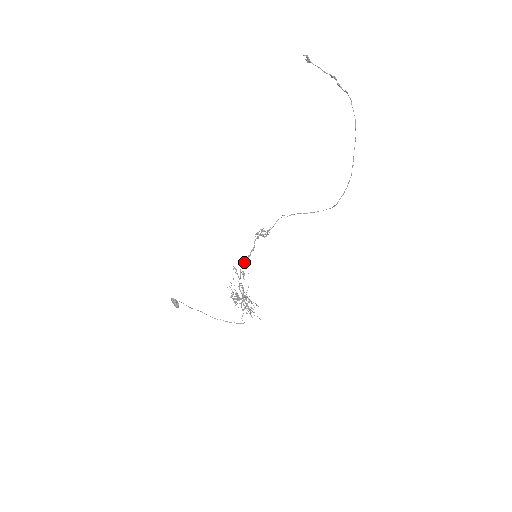
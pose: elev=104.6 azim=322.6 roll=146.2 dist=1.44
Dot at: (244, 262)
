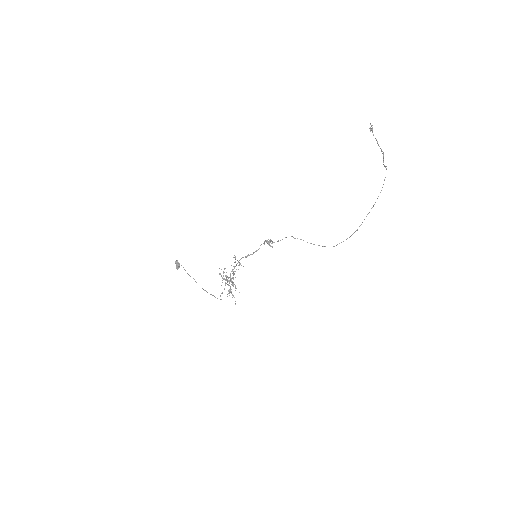
Dot at: (245, 257)
